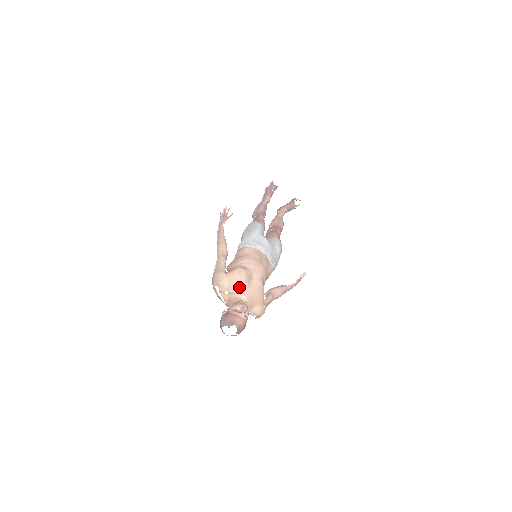
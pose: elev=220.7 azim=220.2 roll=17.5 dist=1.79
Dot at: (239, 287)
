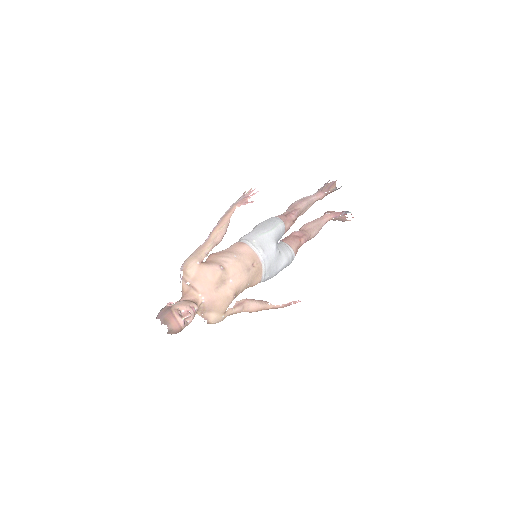
Dot at: (204, 285)
